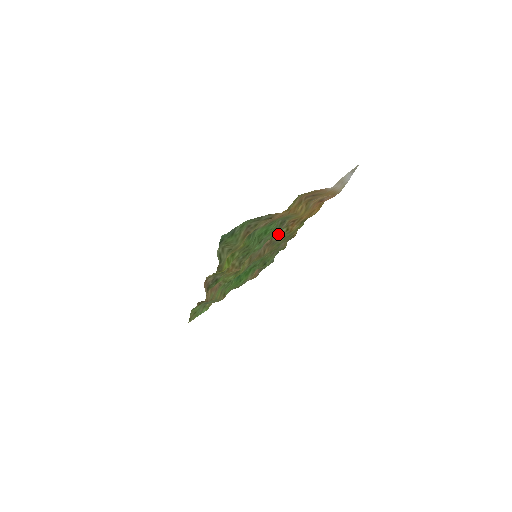
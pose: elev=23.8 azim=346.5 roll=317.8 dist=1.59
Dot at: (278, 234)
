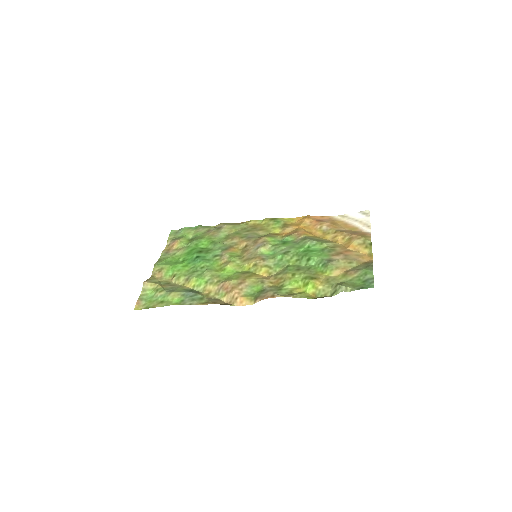
Dot at: (283, 241)
